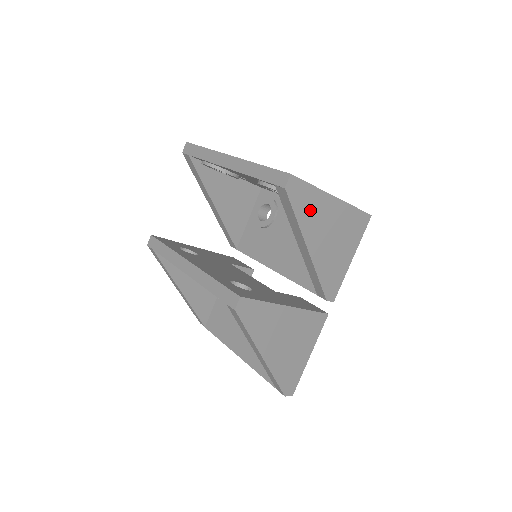
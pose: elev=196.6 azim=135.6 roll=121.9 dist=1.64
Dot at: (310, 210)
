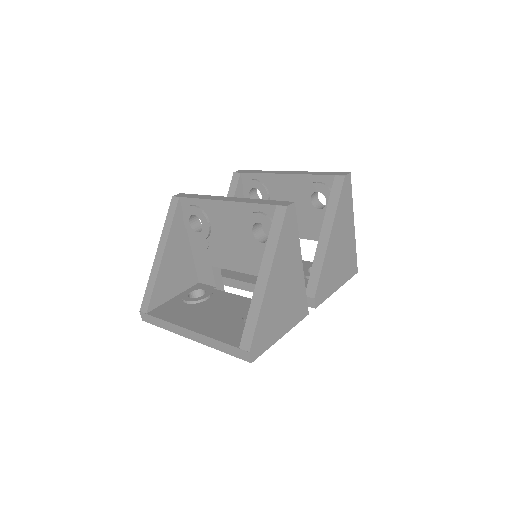
Dot at: (344, 211)
